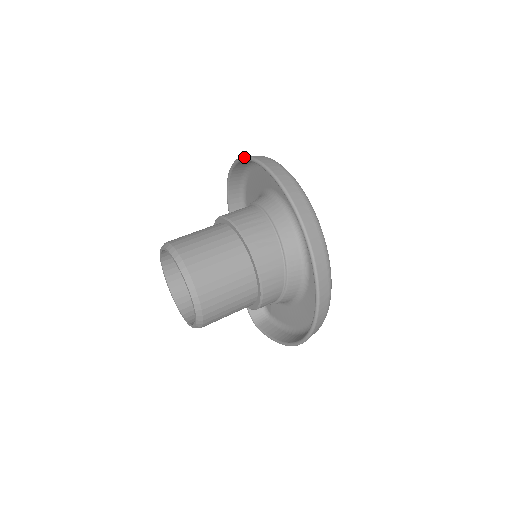
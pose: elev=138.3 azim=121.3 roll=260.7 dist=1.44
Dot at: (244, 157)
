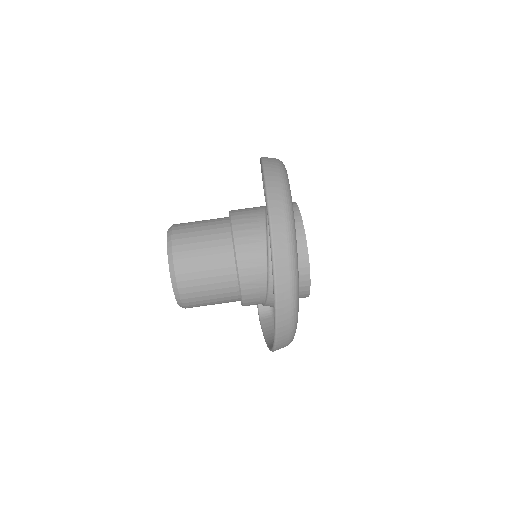
Dot at: (261, 159)
